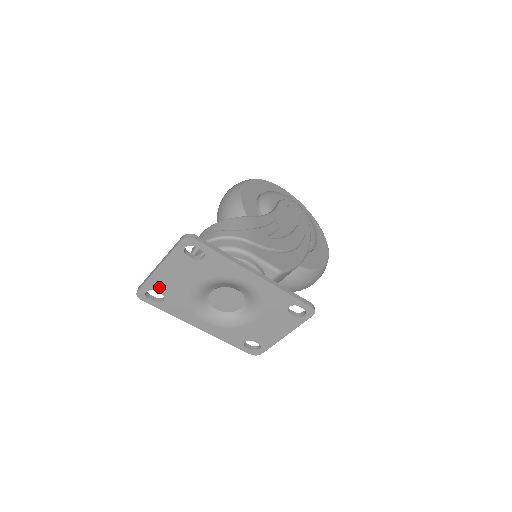
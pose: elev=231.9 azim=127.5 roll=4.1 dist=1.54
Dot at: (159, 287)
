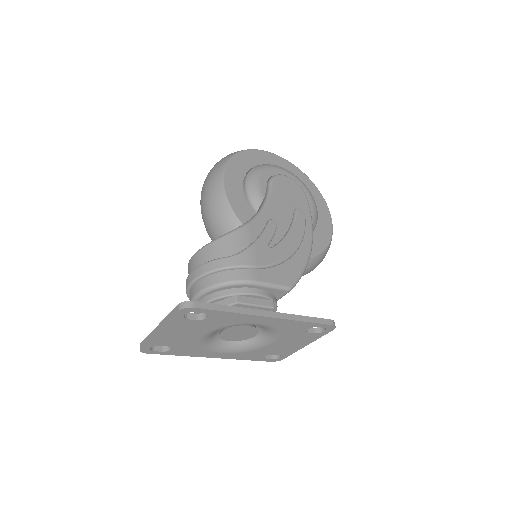
Dot at: (163, 343)
